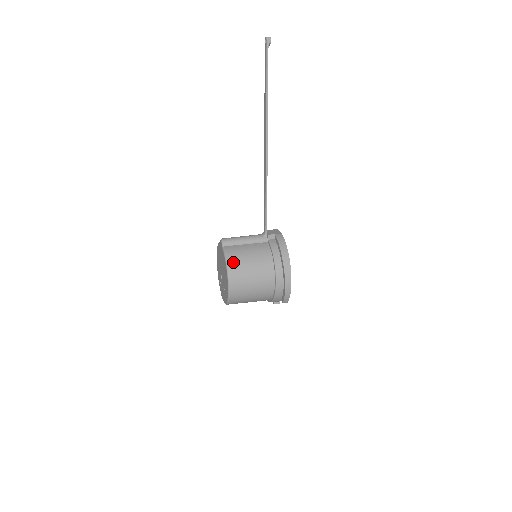
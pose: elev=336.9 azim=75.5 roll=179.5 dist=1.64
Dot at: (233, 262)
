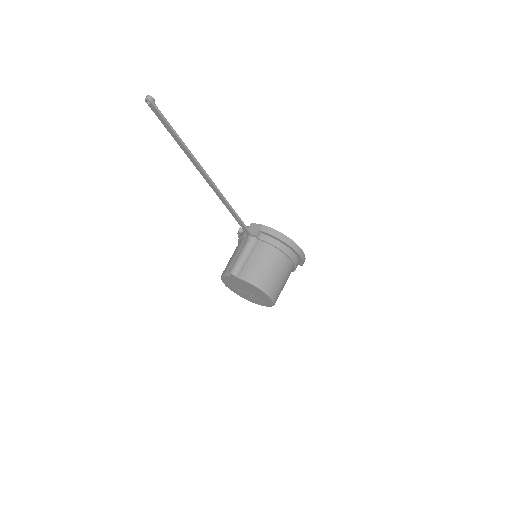
Dot at: (259, 281)
